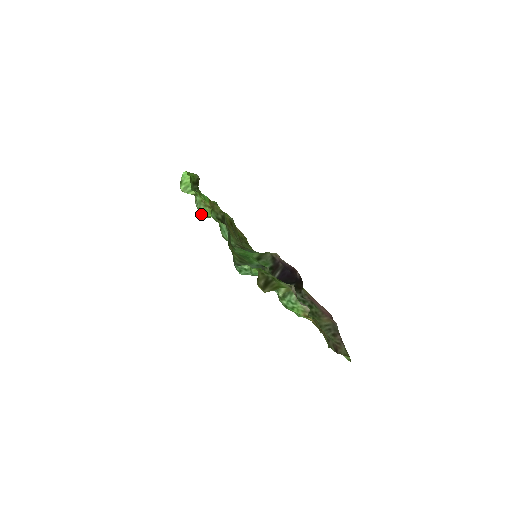
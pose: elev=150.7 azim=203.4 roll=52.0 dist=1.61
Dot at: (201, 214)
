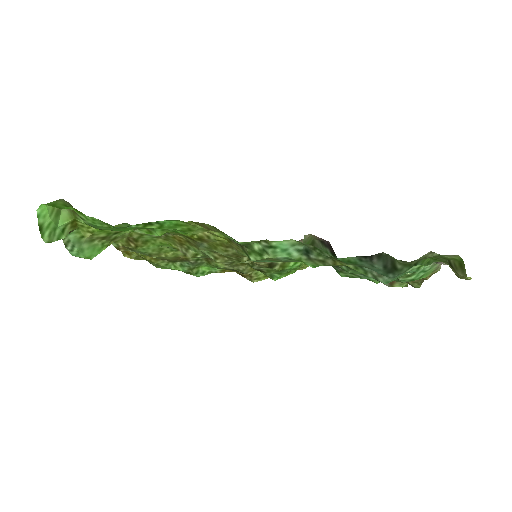
Dot at: (83, 257)
